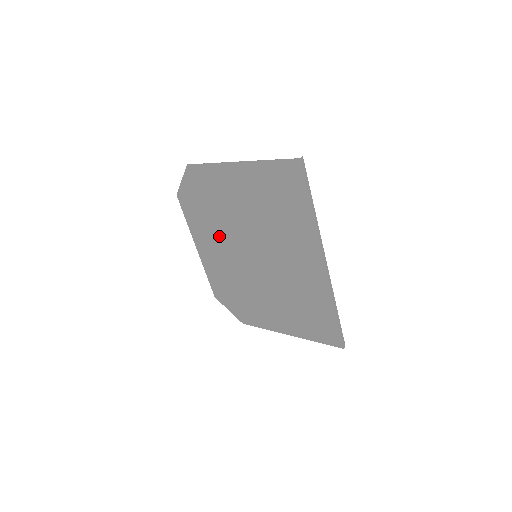
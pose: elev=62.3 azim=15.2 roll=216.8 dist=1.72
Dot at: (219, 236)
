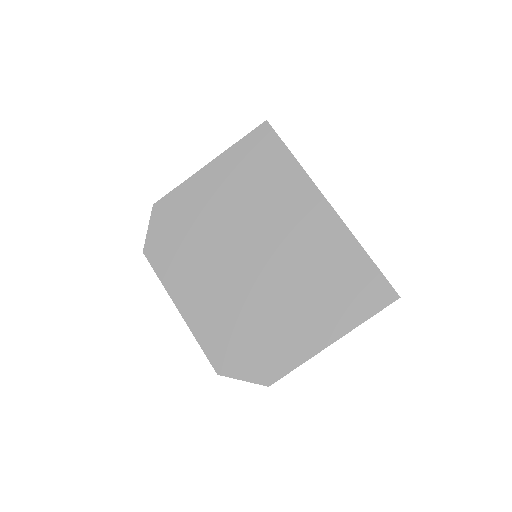
Dot at: (205, 266)
